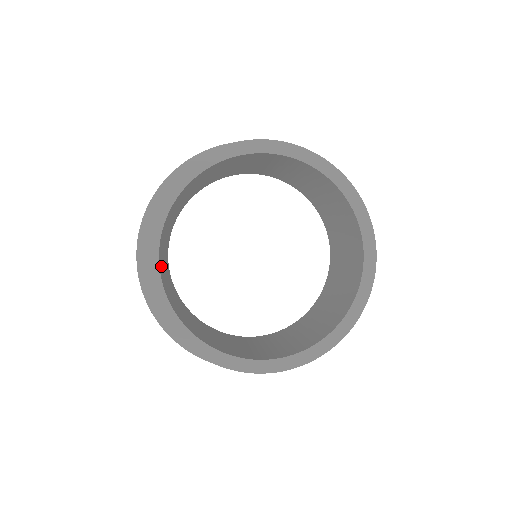
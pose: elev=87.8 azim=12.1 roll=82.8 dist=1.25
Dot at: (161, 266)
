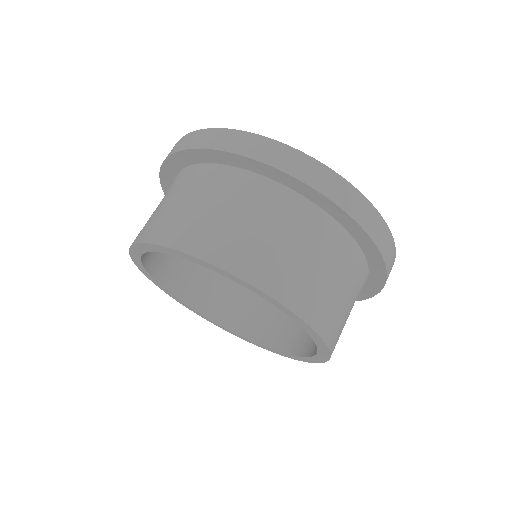
Dot at: (163, 264)
